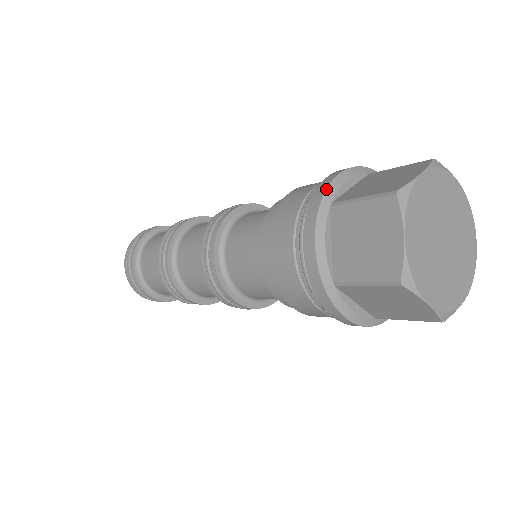
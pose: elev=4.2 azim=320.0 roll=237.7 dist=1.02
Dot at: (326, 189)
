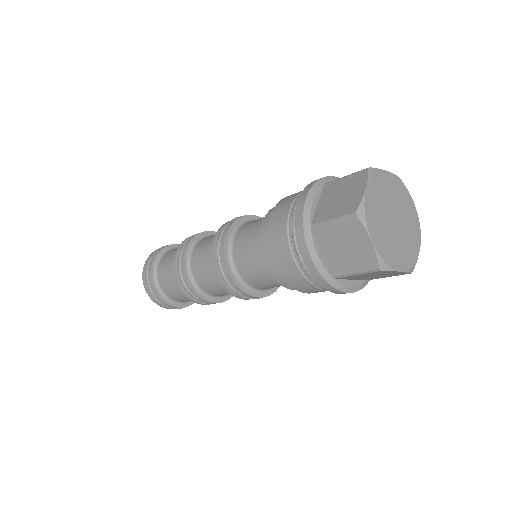
Dot at: (325, 177)
